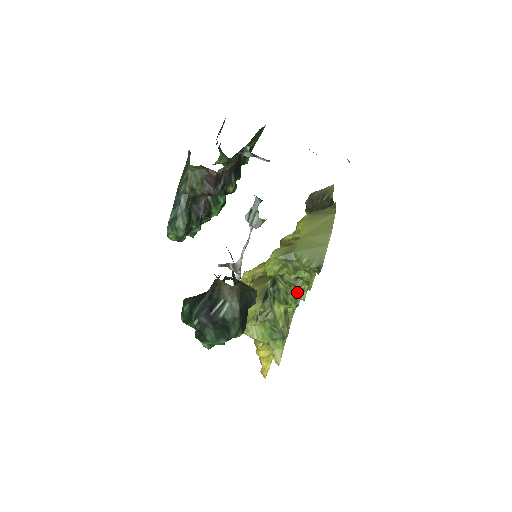
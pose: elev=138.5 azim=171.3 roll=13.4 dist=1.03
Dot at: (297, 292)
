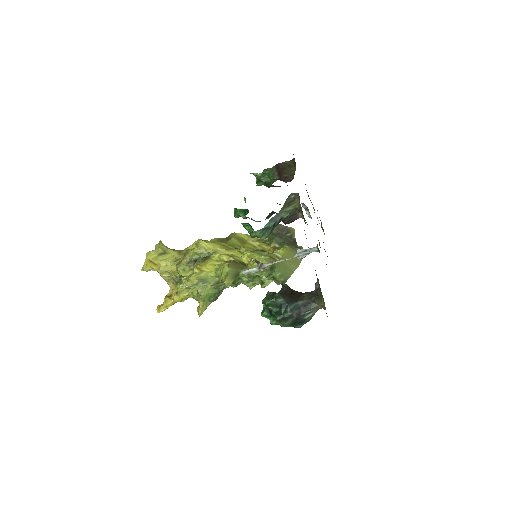
Dot at: (250, 283)
